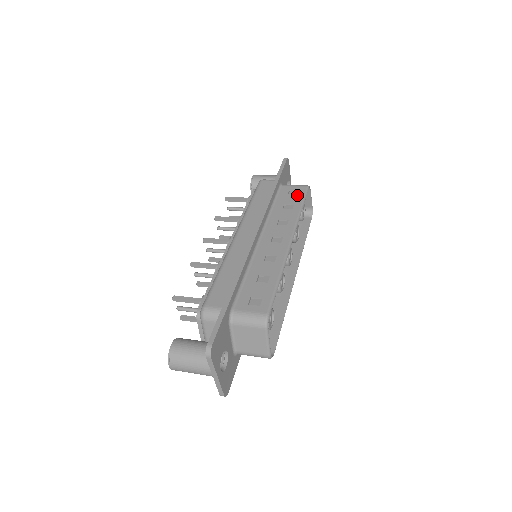
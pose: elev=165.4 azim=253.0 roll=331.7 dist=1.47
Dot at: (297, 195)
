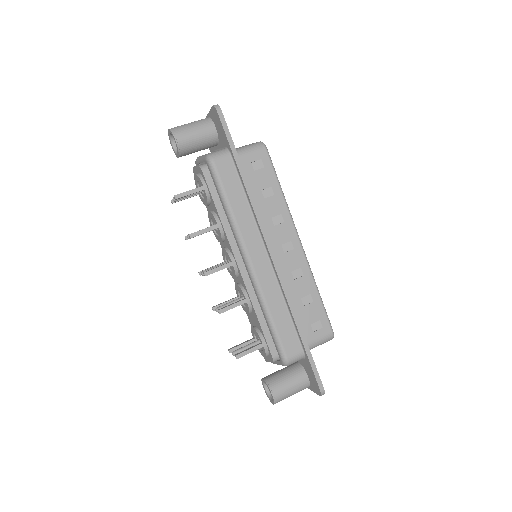
Dot at: (265, 169)
